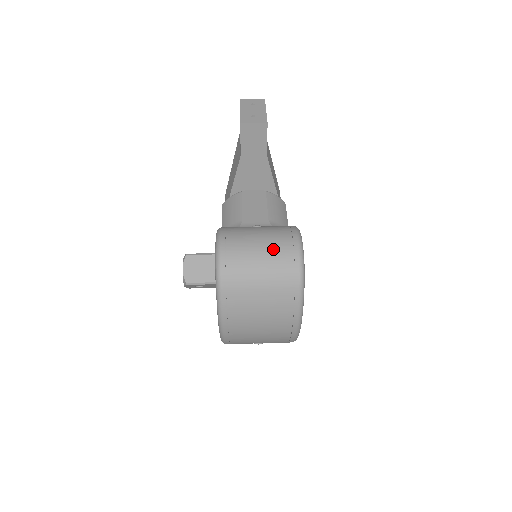
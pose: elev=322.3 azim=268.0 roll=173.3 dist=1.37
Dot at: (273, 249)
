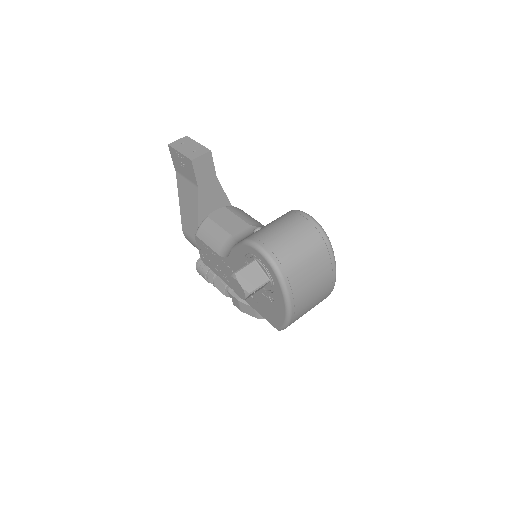
Dot at: (299, 230)
